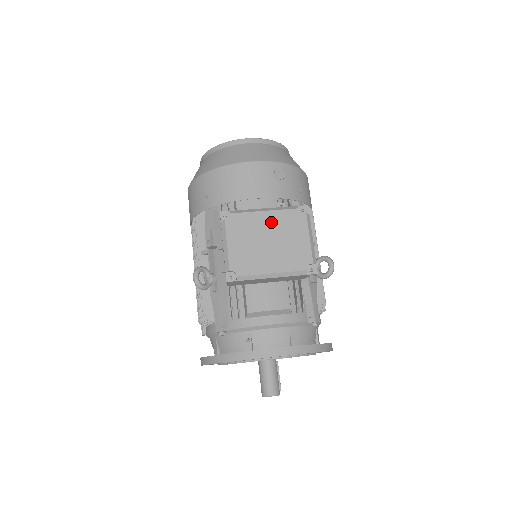
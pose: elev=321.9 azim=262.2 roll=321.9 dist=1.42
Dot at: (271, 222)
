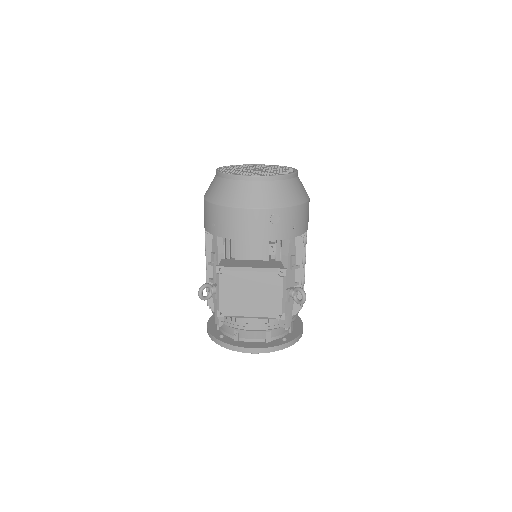
Dot at: (254, 280)
